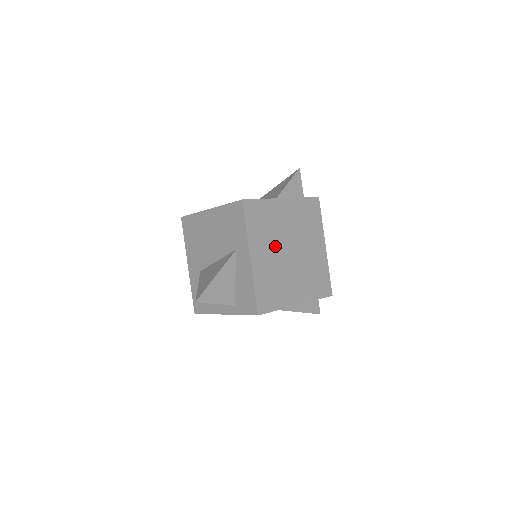
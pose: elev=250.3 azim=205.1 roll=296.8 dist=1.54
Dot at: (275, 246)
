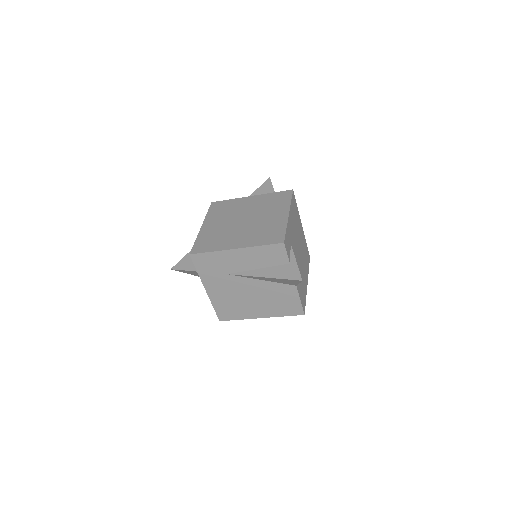
Dot at: (229, 219)
